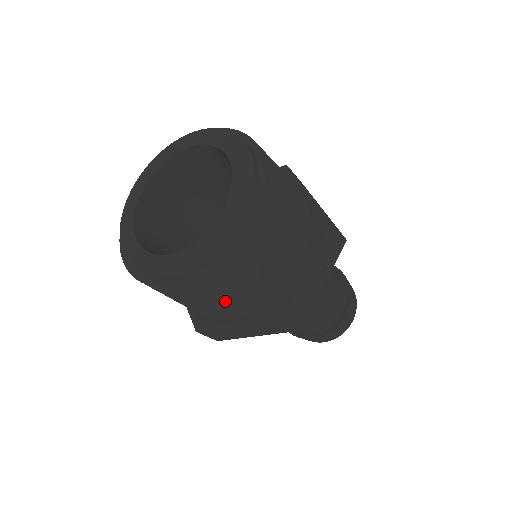
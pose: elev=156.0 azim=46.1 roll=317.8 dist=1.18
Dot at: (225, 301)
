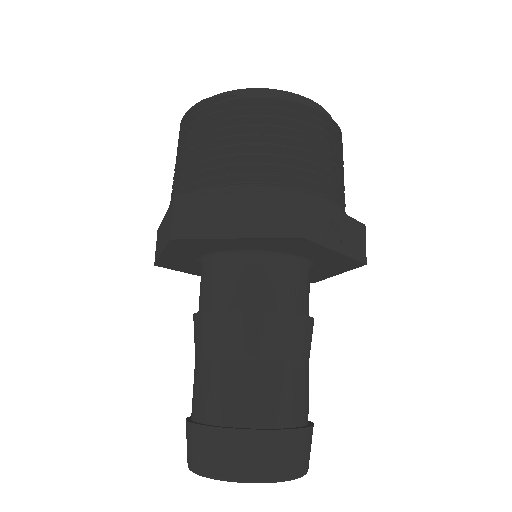
Dot at: (261, 144)
